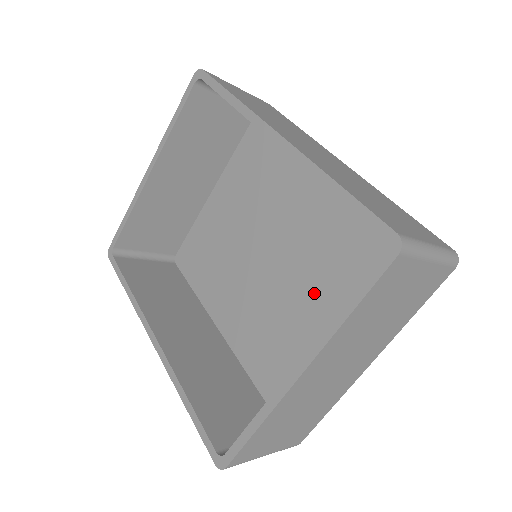
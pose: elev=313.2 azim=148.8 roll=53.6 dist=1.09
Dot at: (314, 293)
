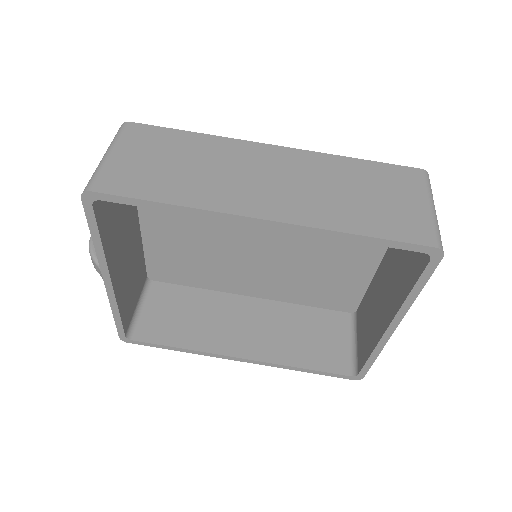
Dot at: (318, 243)
